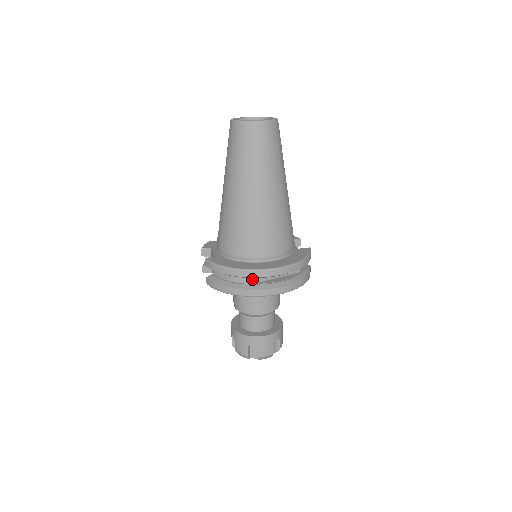
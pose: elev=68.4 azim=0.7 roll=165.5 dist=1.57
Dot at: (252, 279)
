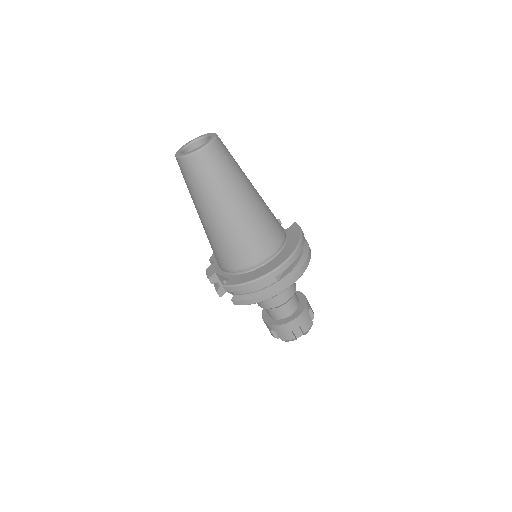
Dot at: (274, 278)
